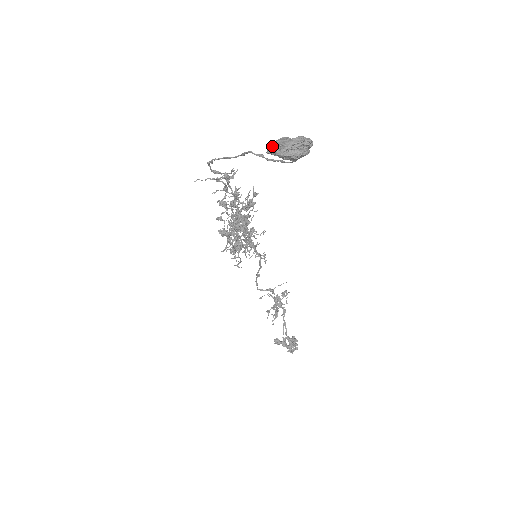
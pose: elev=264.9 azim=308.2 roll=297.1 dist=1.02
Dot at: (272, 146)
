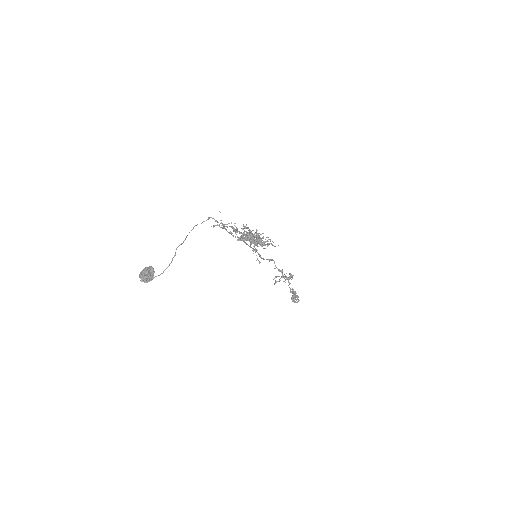
Dot at: (144, 269)
